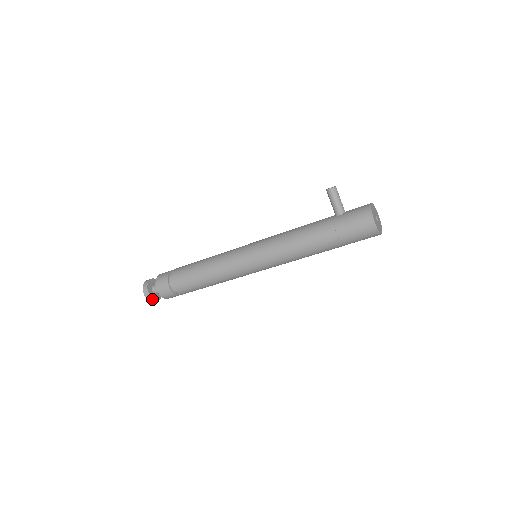
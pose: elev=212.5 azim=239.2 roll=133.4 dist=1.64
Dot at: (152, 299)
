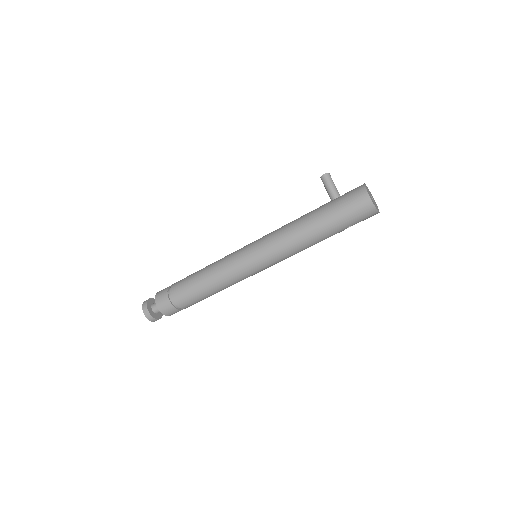
Dot at: (151, 317)
